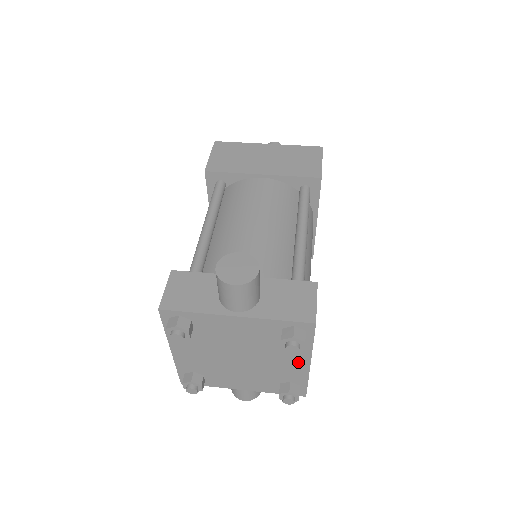
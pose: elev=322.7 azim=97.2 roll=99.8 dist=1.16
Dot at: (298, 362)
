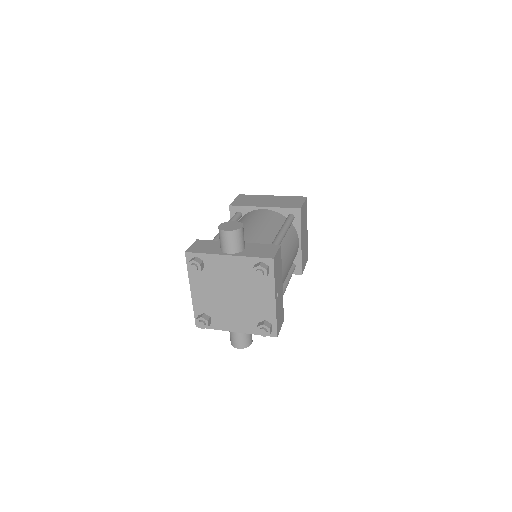
Dot at: (268, 298)
